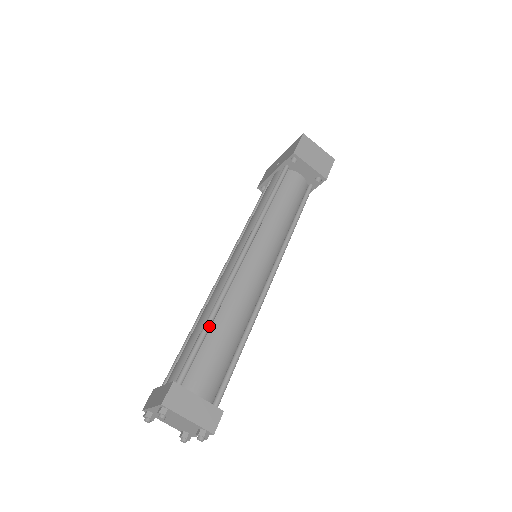
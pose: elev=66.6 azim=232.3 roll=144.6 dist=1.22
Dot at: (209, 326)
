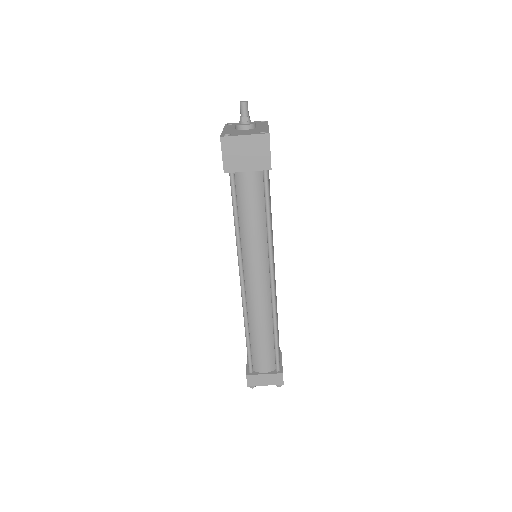
Dot at: (248, 337)
